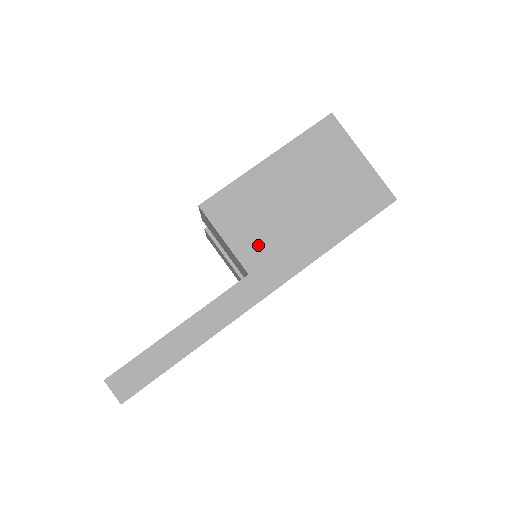
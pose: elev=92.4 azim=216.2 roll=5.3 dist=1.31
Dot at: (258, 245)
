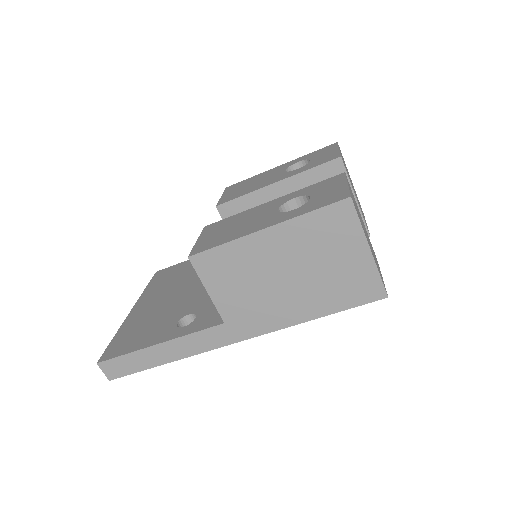
Dot at: (238, 303)
